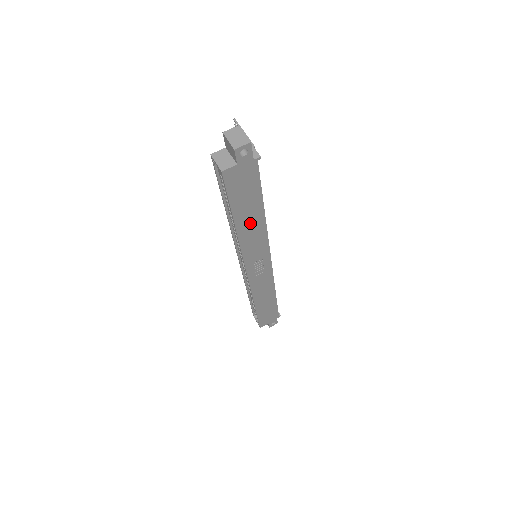
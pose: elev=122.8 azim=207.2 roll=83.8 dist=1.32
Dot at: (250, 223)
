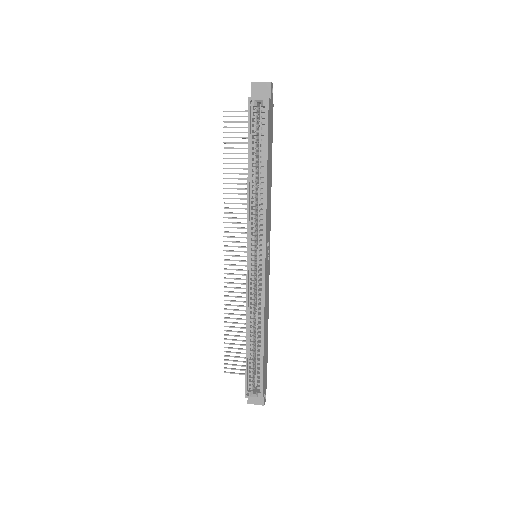
Dot at: (269, 180)
